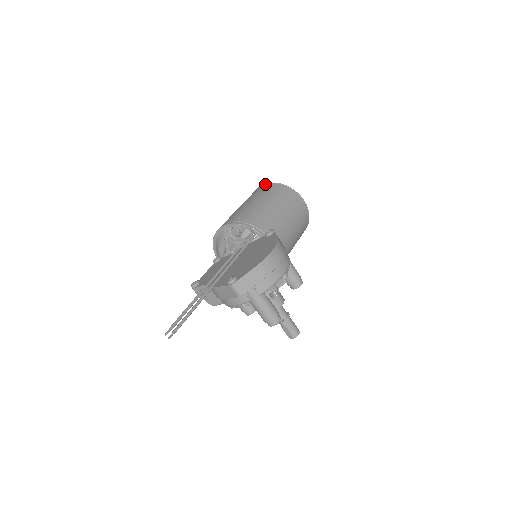
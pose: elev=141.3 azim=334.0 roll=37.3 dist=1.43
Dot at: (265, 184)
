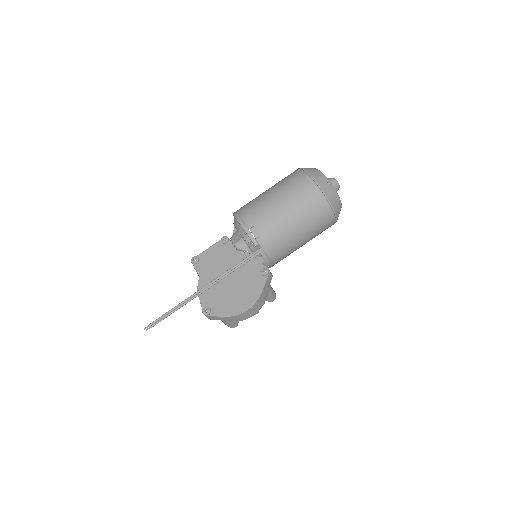
Dot at: (313, 181)
